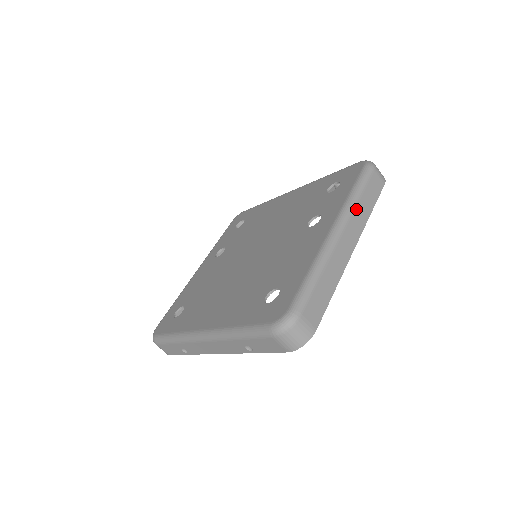
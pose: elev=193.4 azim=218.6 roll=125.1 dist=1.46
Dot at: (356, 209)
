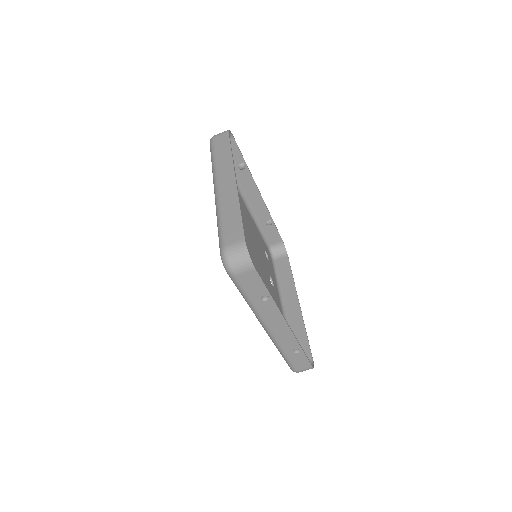
Dot at: (218, 166)
